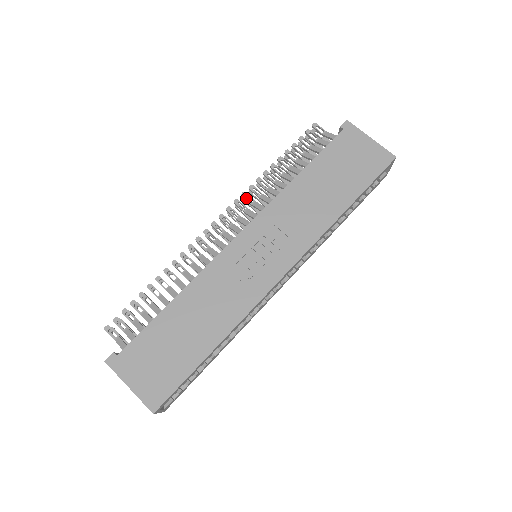
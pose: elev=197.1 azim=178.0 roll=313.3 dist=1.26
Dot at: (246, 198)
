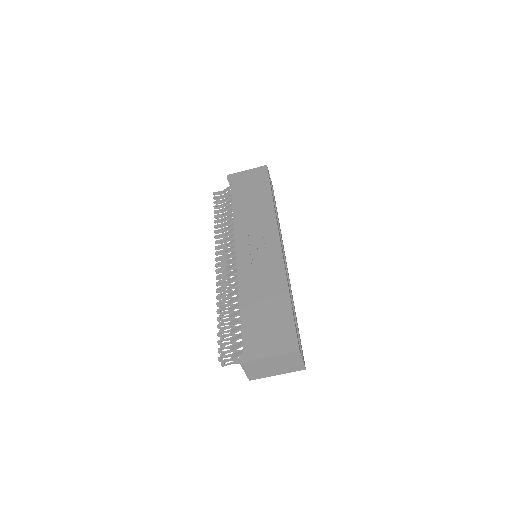
Dot at: occluded
